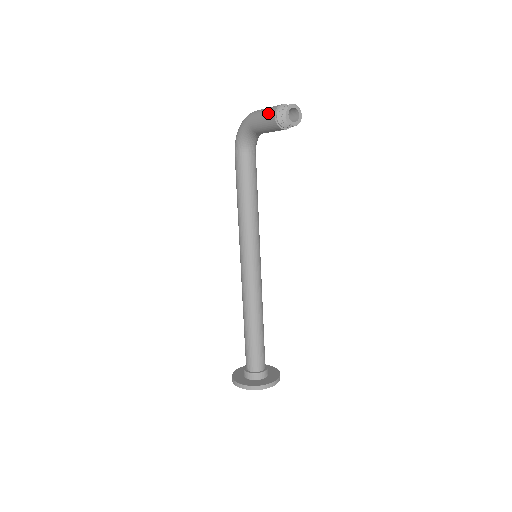
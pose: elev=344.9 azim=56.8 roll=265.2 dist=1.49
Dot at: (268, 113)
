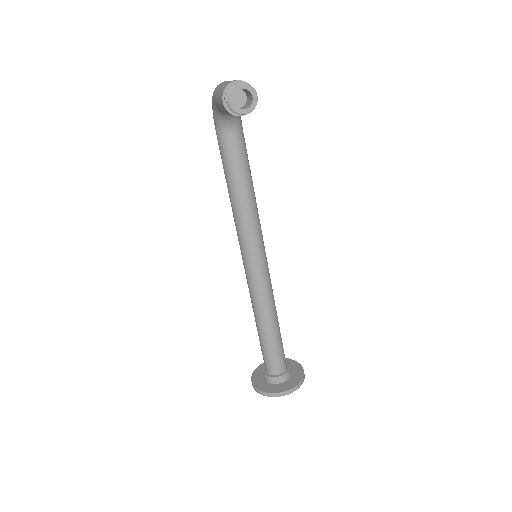
Dot at: (219, 94)
